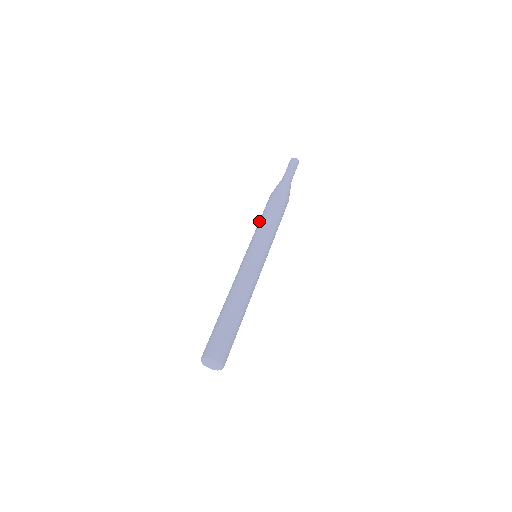
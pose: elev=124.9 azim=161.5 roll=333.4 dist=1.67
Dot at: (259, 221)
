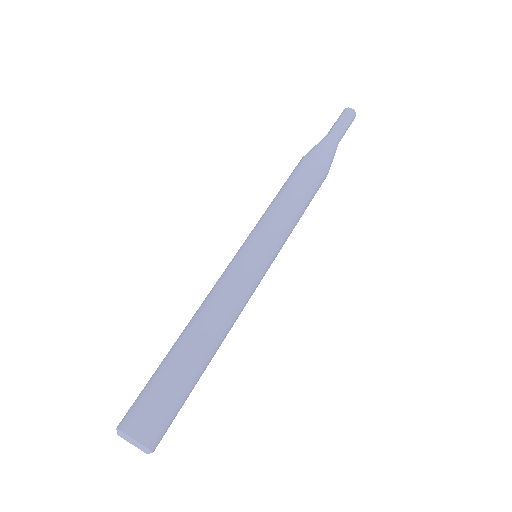
Dot at: (271, 202)
